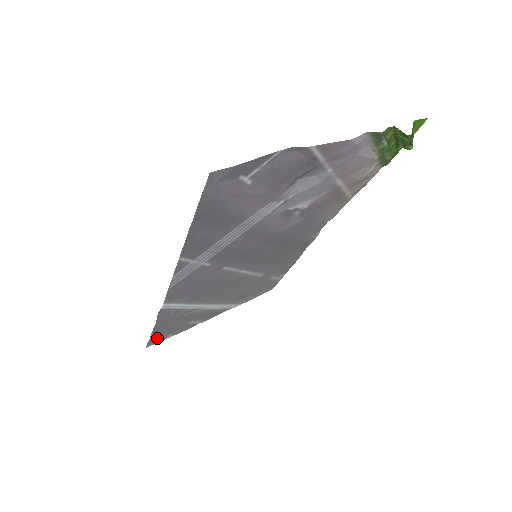
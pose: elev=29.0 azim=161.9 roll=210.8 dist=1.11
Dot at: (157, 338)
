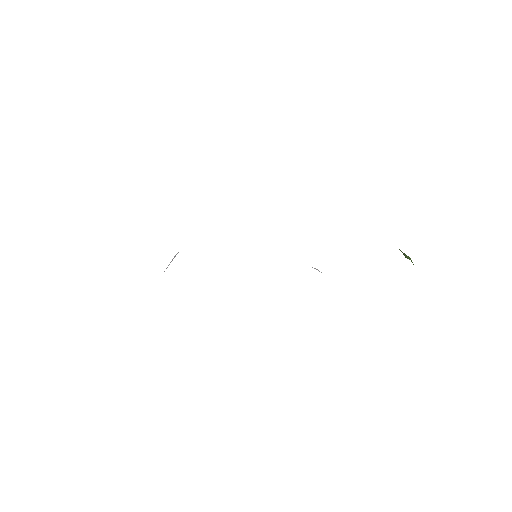
Dot at: occluded
